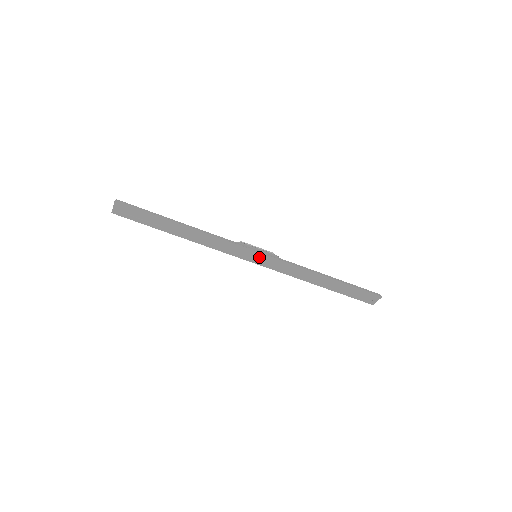
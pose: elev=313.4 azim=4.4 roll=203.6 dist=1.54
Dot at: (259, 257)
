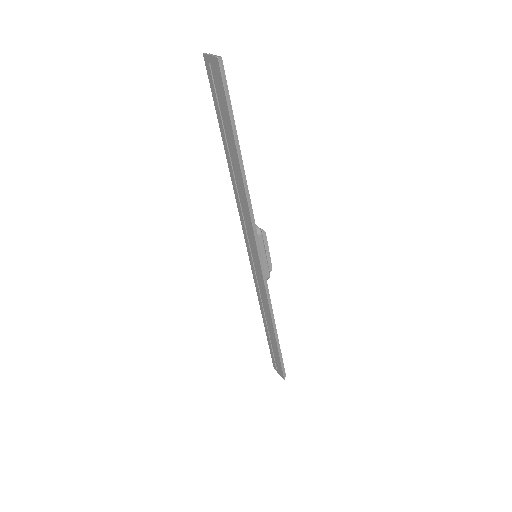
Dot at: (256, 261)
